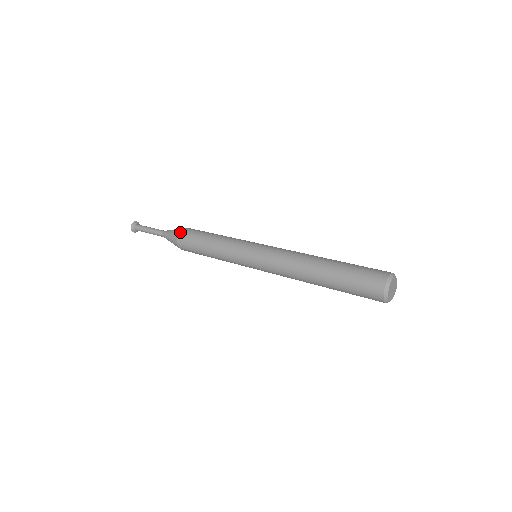
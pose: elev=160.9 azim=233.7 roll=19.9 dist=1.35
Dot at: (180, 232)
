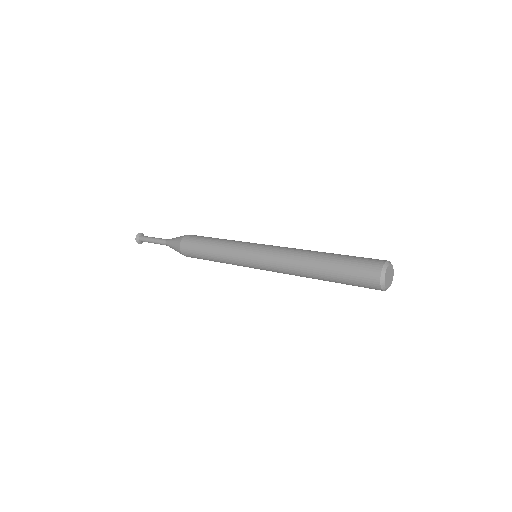
Dot at: occluded
